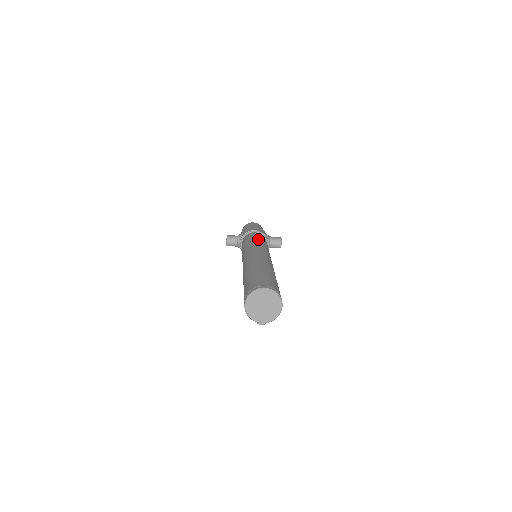
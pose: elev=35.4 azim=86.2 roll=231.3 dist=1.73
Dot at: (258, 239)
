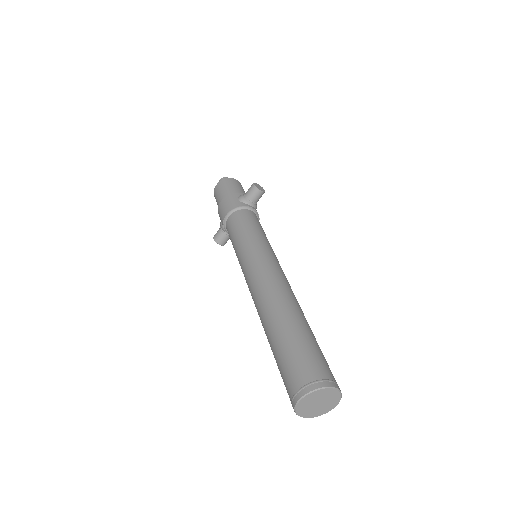
Dot at: (238, 237)
